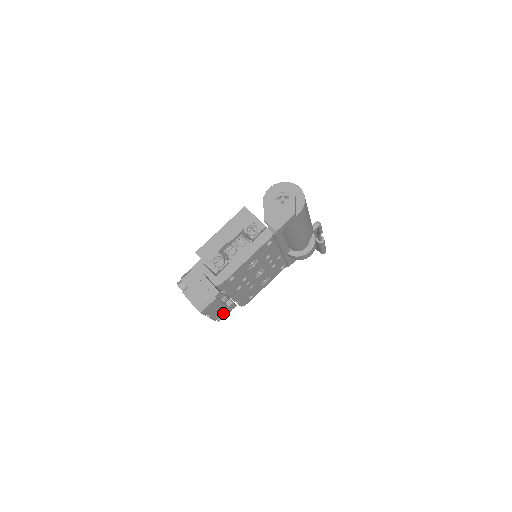
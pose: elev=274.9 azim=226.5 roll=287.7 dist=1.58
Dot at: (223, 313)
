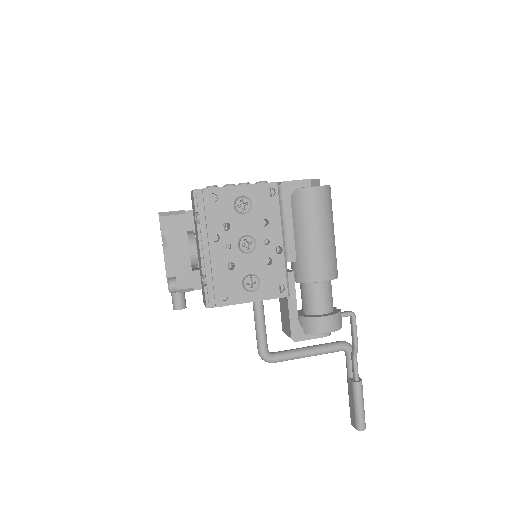
Dot at: (181, 274)
